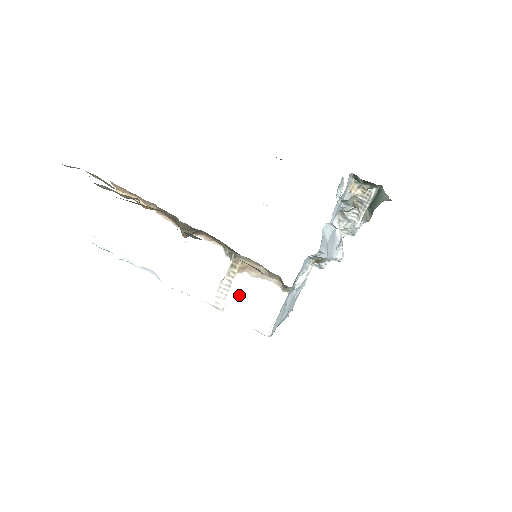
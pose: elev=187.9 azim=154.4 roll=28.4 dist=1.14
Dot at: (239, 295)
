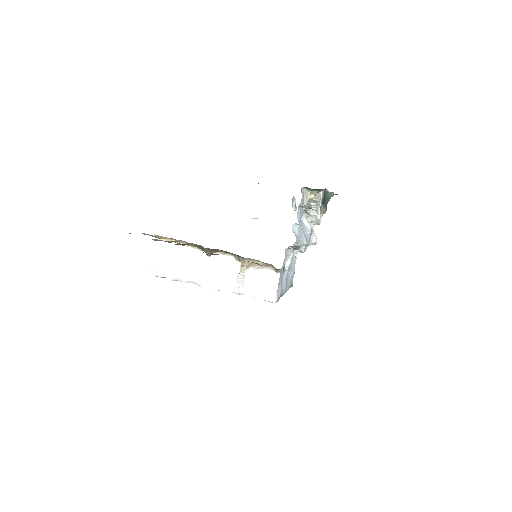
Dot at: (251, 282)
